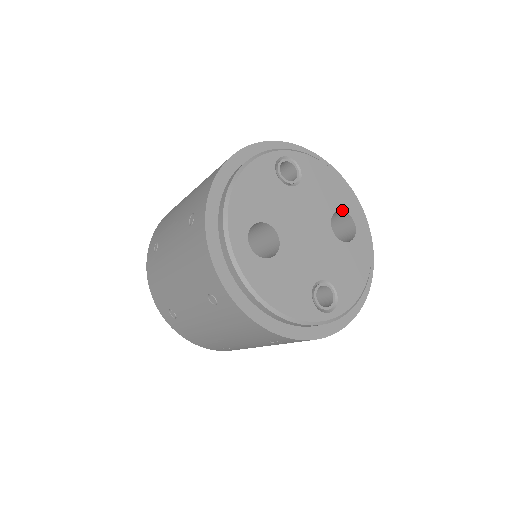
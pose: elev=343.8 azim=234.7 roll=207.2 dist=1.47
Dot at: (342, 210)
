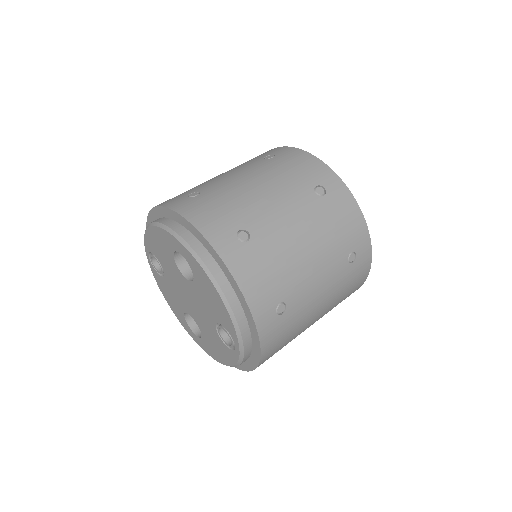
Dot at: occluded
